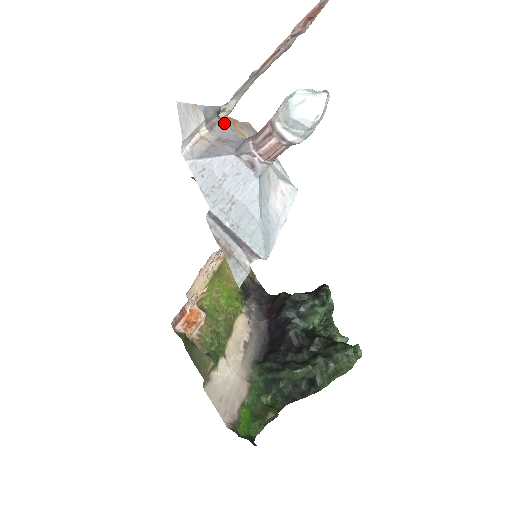
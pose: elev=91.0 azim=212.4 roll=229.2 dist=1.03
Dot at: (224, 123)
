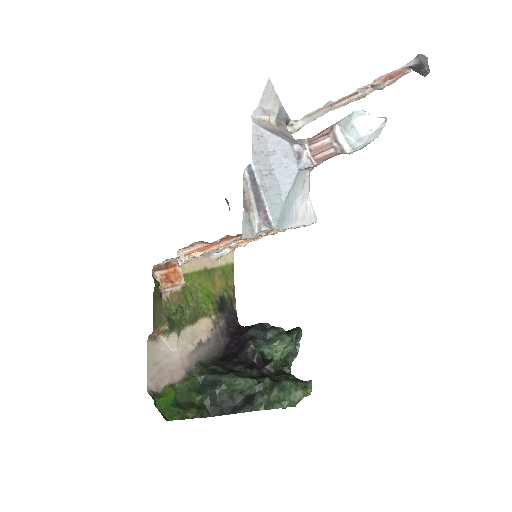
Dot at: occluded
